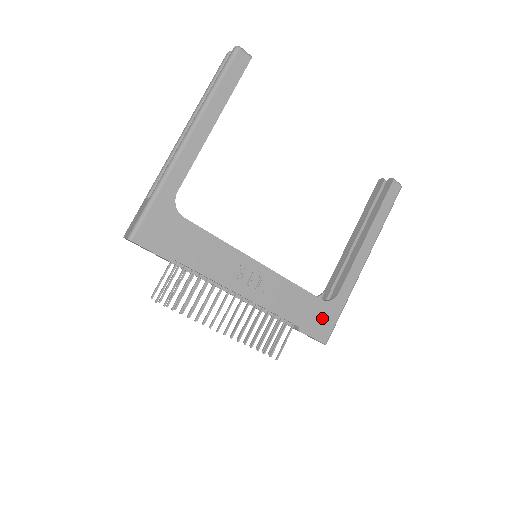
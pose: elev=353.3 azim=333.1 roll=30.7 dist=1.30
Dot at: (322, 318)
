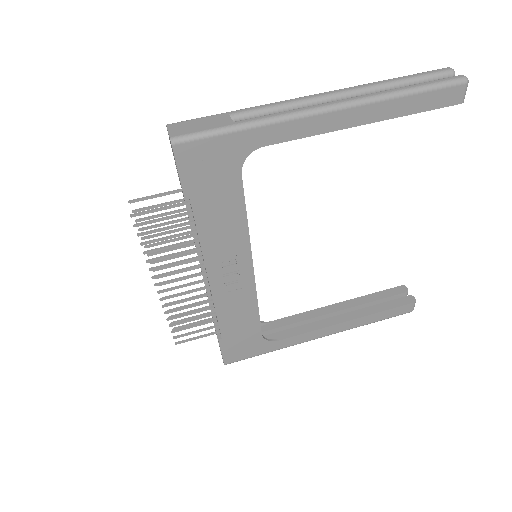
Dot at: (246, 346)
